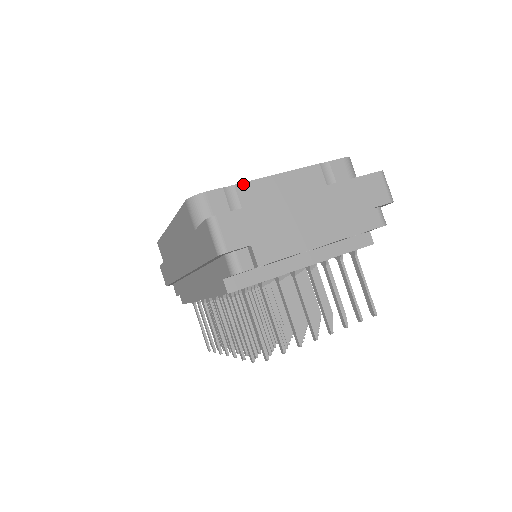
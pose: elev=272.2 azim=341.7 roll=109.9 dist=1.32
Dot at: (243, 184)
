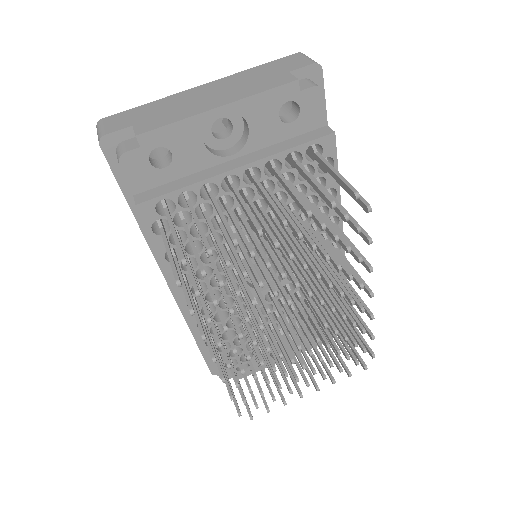
Dot at: occluded
